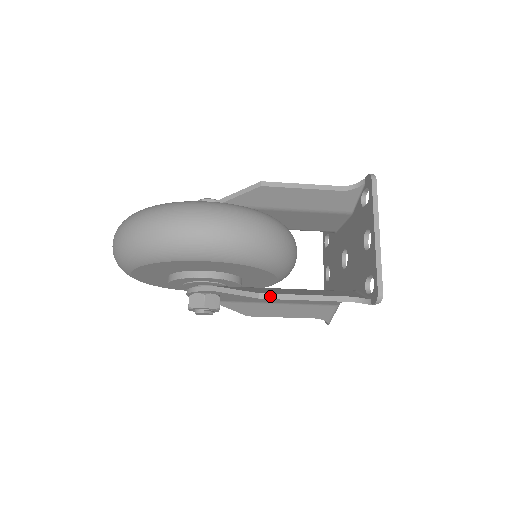
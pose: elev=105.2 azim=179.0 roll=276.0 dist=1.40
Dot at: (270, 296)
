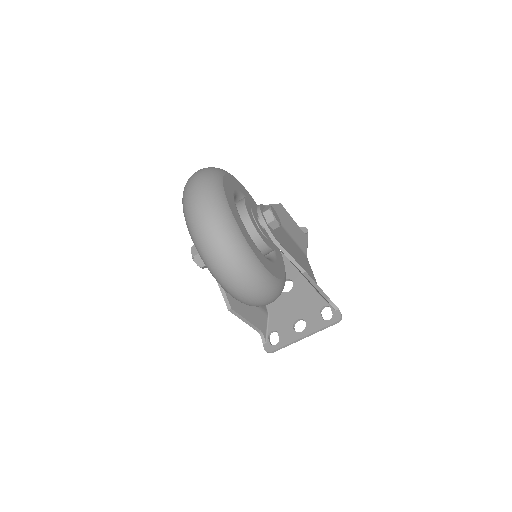
Dot at: (234, 312)
